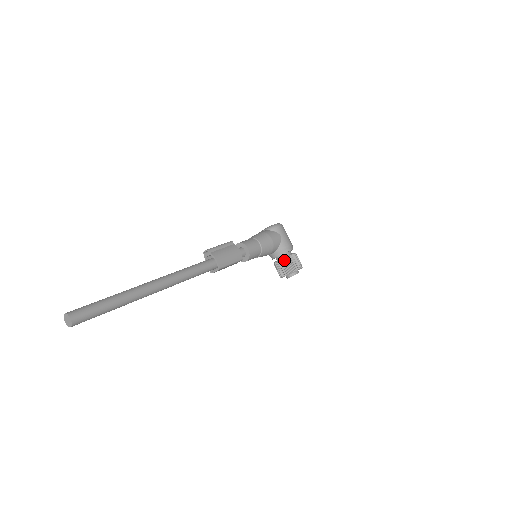
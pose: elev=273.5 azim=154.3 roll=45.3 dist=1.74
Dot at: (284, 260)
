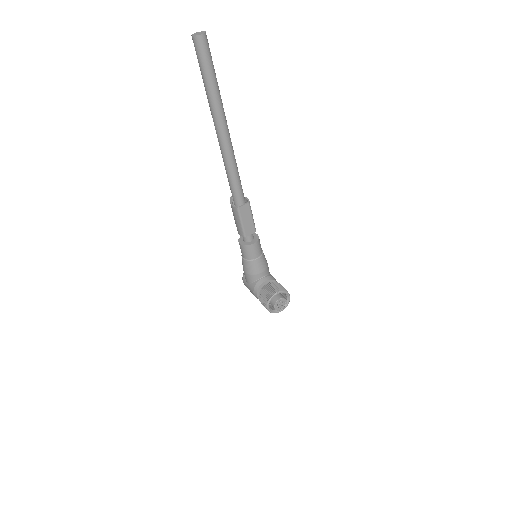
Dot at: (275, 282)
